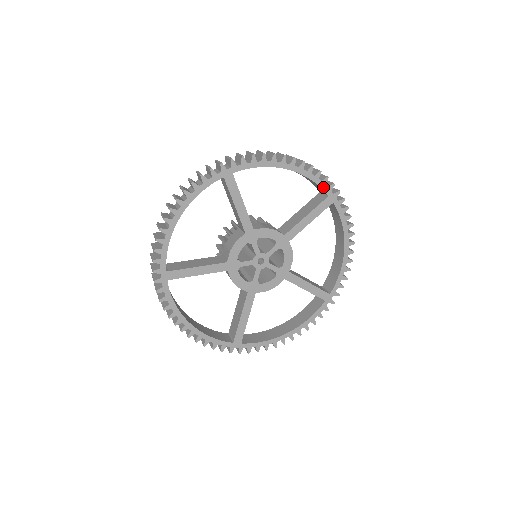
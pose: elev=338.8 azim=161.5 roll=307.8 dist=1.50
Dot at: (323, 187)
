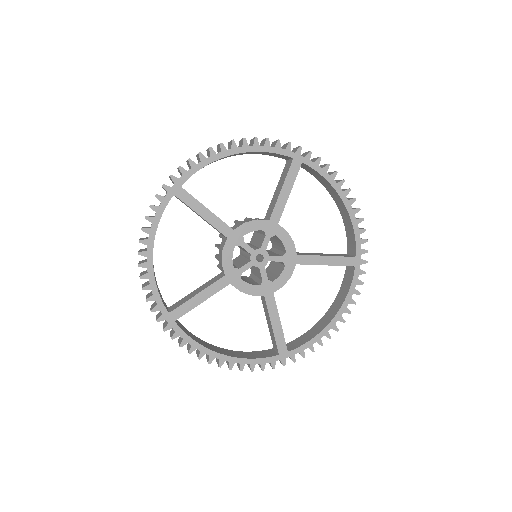
Dot at: (358, 245)
